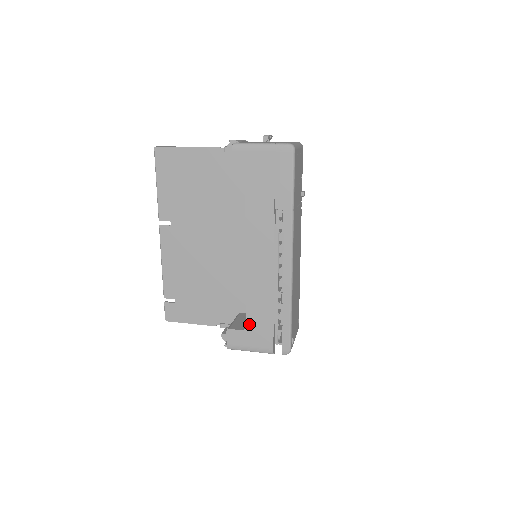
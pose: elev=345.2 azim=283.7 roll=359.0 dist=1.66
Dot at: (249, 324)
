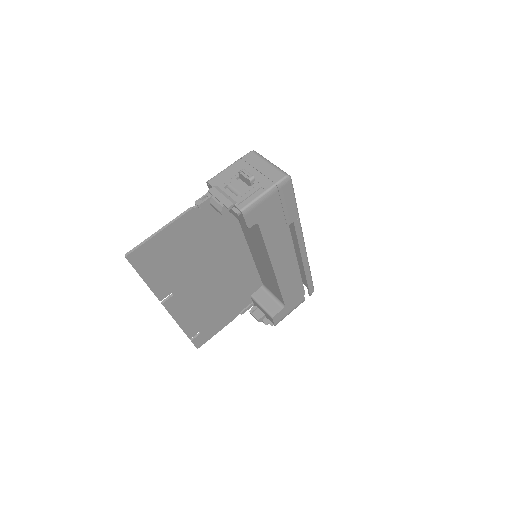
Dot at: (286, 302)
